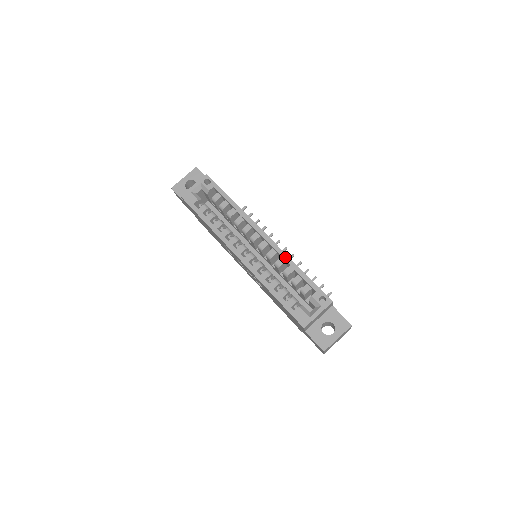
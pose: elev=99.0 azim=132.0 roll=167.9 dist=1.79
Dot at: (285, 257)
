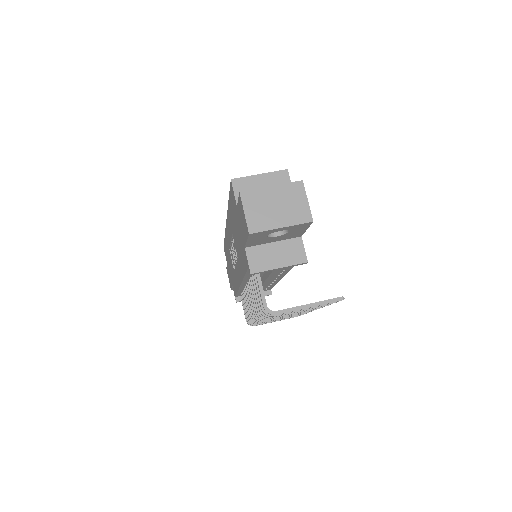
Dot at: occluded
